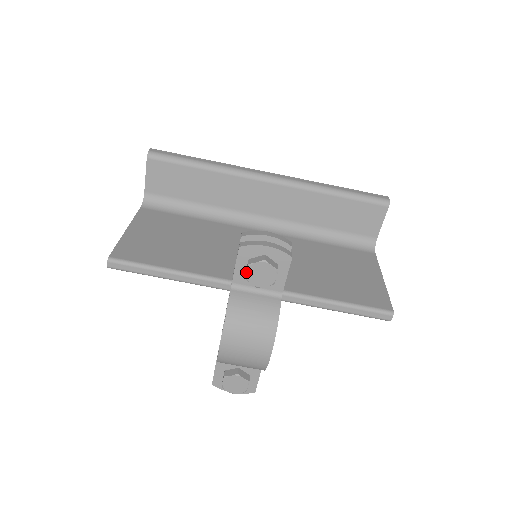
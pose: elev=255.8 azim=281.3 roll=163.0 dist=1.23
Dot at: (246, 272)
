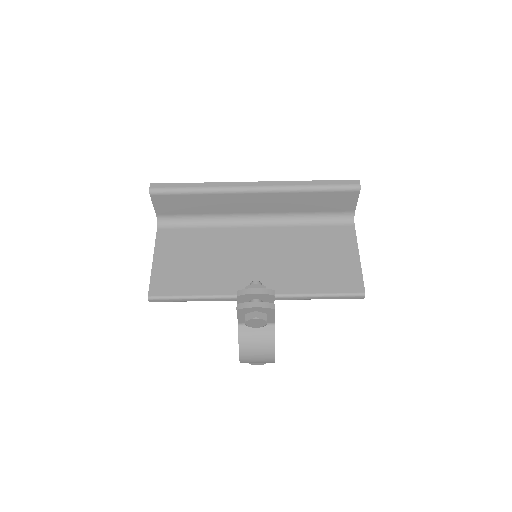
Dot at: (245, 323)
